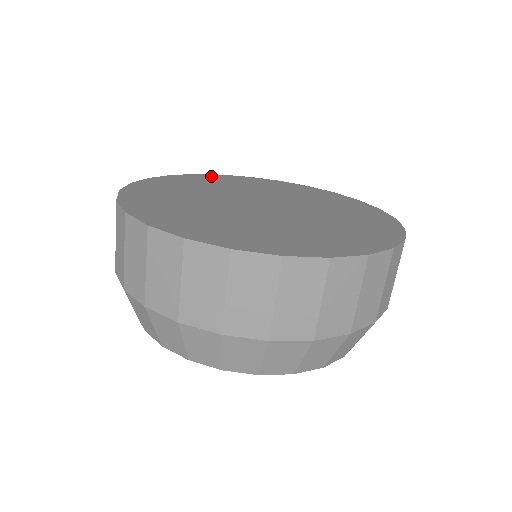
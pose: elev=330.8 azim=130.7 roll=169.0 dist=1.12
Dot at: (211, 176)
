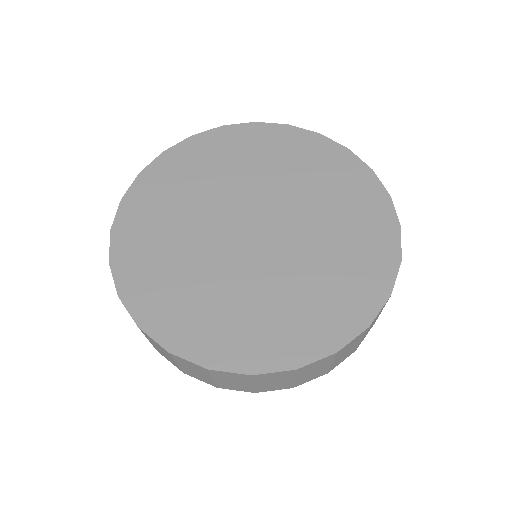
Dot at: (126, 219)
